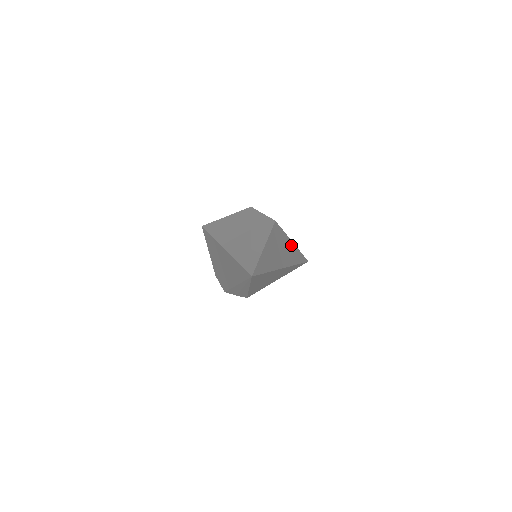
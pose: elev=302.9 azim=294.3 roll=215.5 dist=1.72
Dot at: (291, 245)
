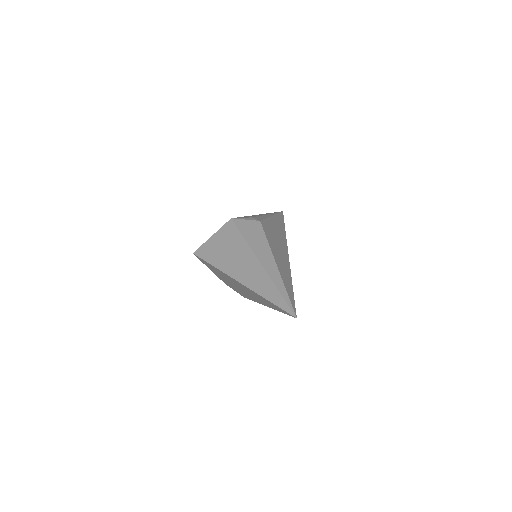
Dot at: (274, 222)
